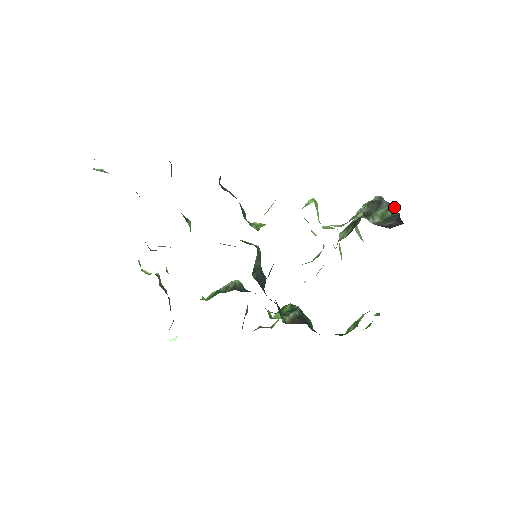
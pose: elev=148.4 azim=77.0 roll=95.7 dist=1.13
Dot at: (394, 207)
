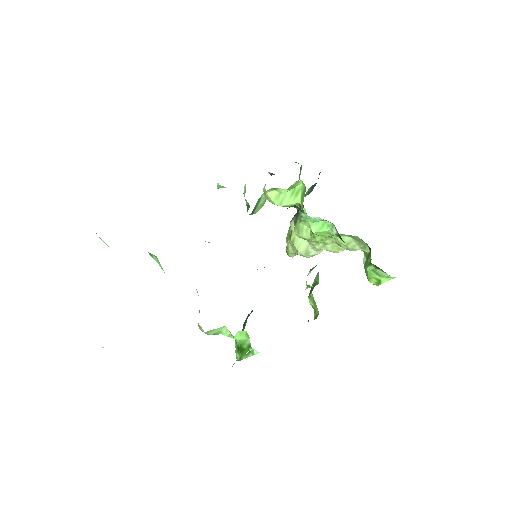
Dot at: (311, 186)
